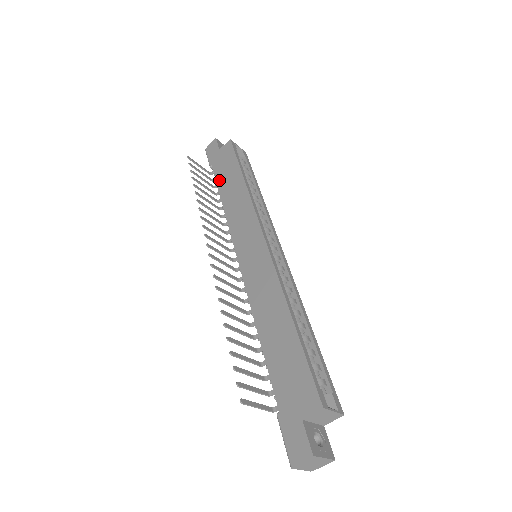
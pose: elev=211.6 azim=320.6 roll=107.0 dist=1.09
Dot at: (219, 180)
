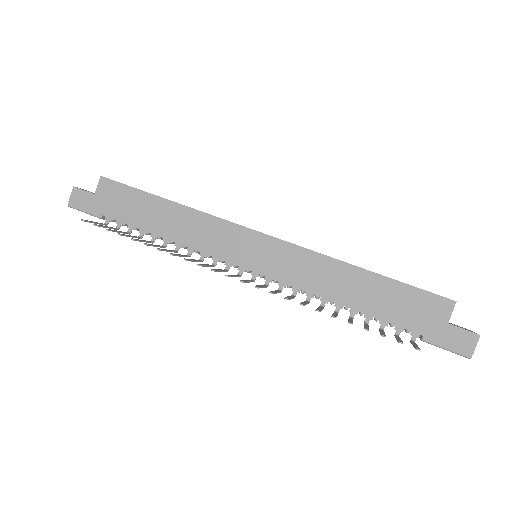
Dot at: (133, 221)
